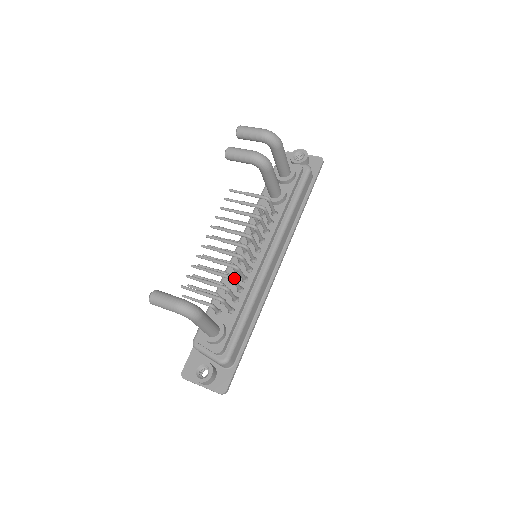
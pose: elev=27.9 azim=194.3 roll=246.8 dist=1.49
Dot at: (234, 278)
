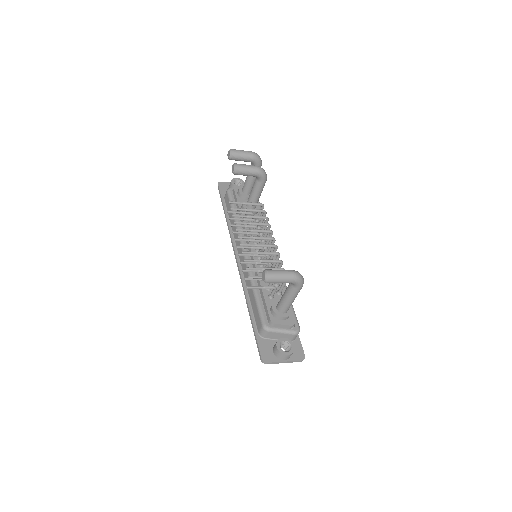
Dot at: (282, 262)
